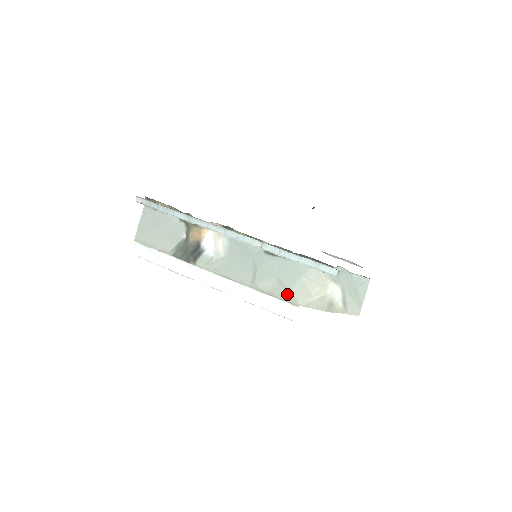
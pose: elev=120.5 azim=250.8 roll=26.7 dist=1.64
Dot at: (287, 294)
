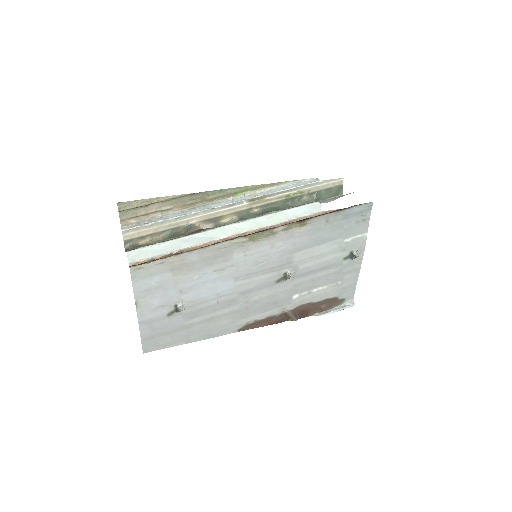
Dot at: occluded
